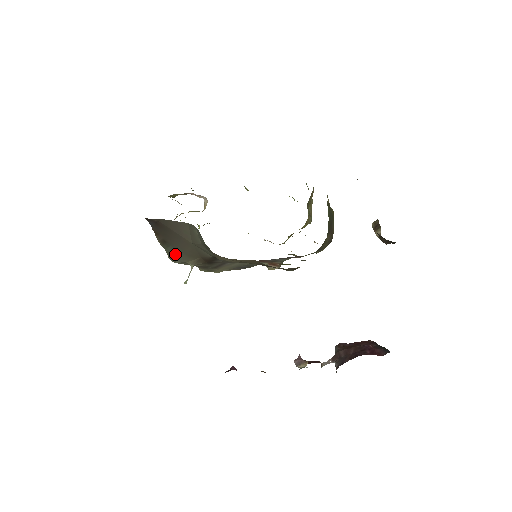
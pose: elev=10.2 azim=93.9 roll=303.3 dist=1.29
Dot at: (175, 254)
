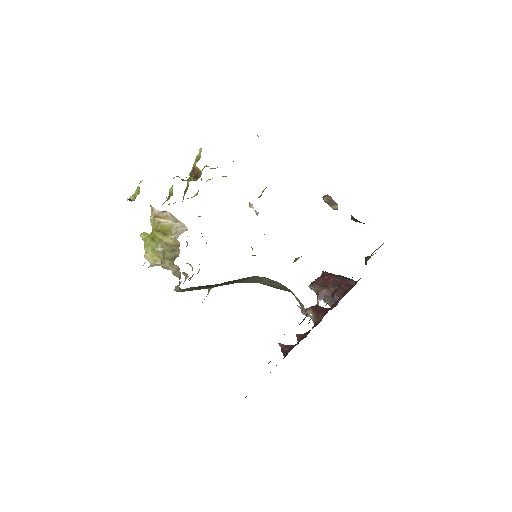
Dot at: (196, 289)
